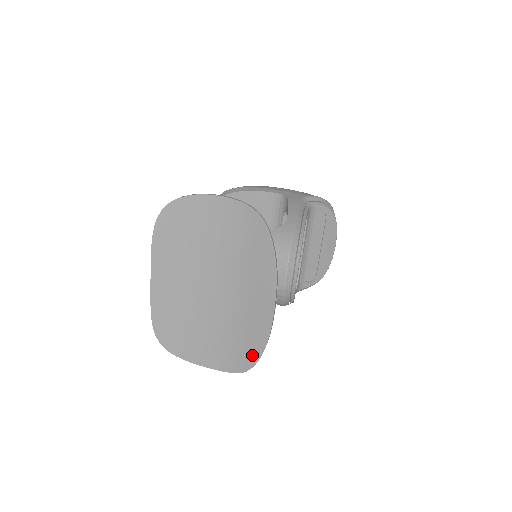
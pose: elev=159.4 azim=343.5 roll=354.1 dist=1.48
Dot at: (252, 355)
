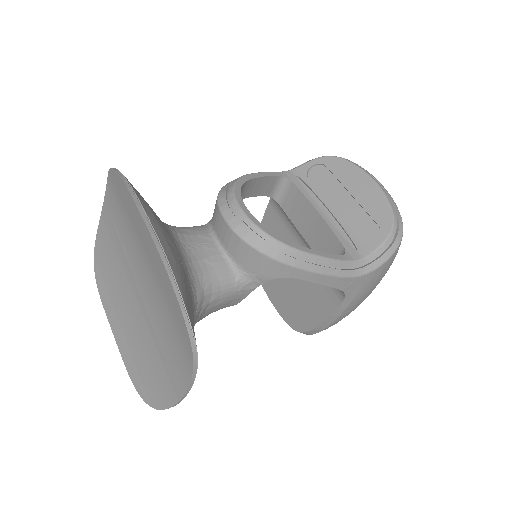
Dot at: (176, 306)
